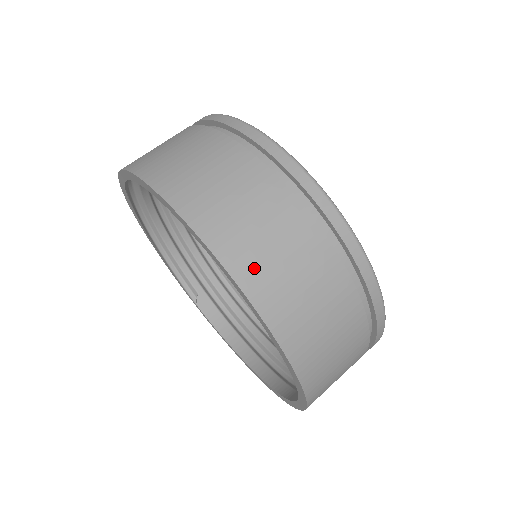
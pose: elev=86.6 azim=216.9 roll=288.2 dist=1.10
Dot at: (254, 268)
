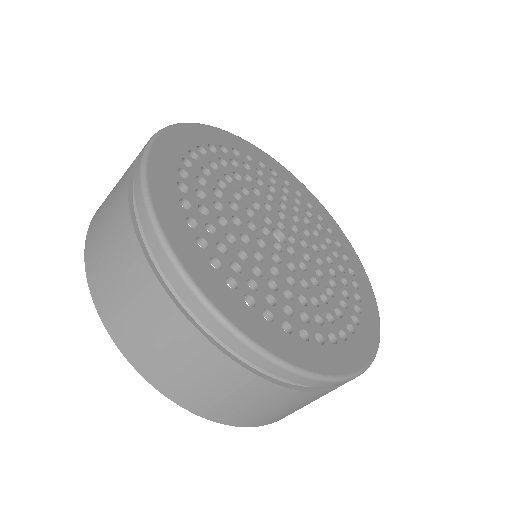
Dot at: (194, 399)
